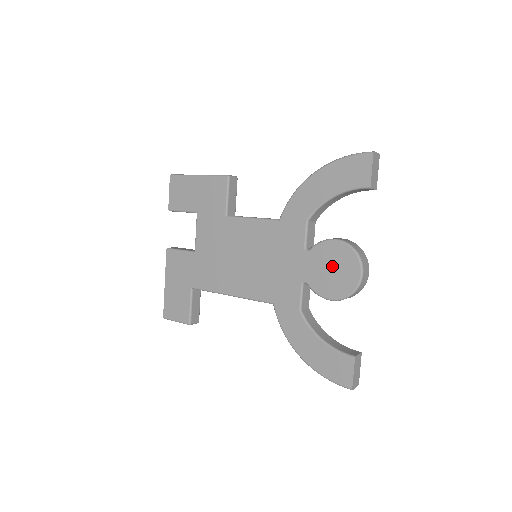
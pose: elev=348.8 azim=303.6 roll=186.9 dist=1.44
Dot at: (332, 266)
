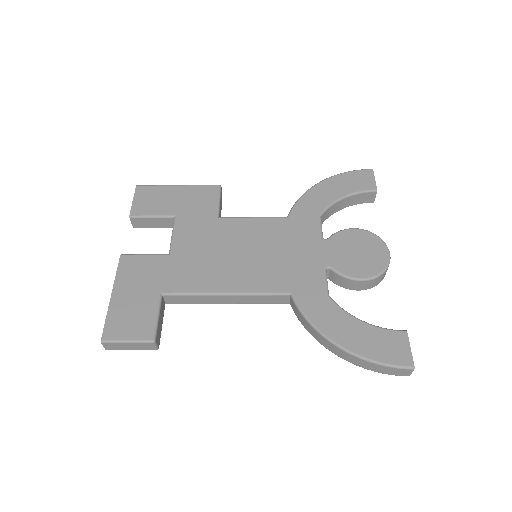
Dot at: (357, 249)
